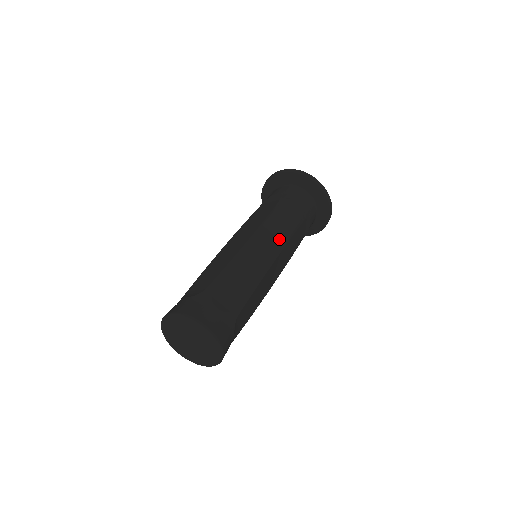
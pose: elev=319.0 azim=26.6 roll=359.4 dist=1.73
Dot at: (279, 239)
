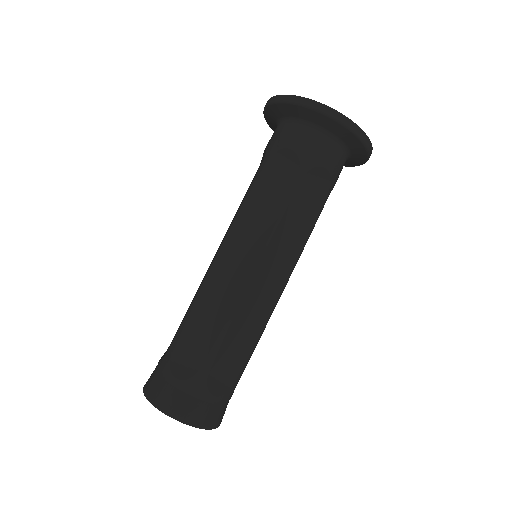
Dot at: (259, 234)
